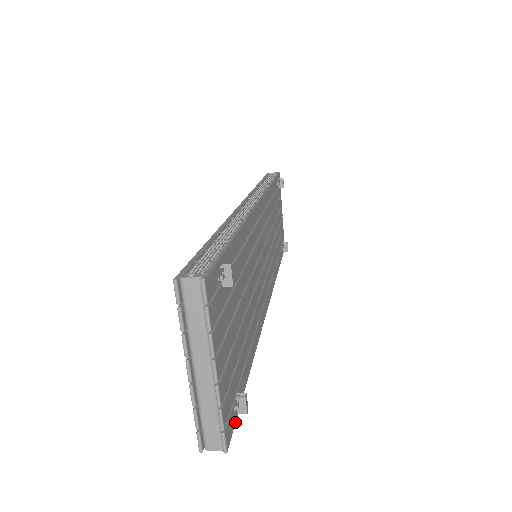
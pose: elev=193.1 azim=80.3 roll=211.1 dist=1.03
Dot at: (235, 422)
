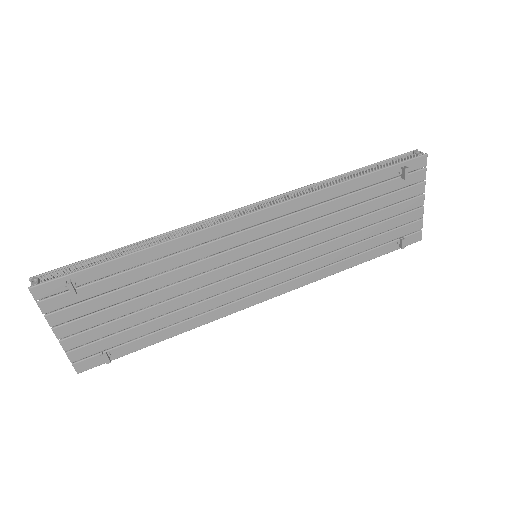
Dot at: (104, 363)
